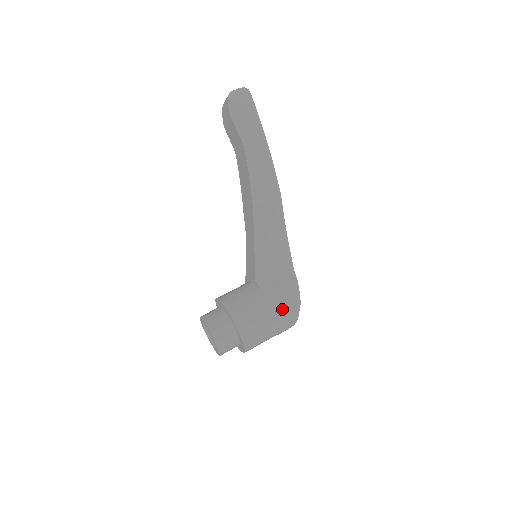
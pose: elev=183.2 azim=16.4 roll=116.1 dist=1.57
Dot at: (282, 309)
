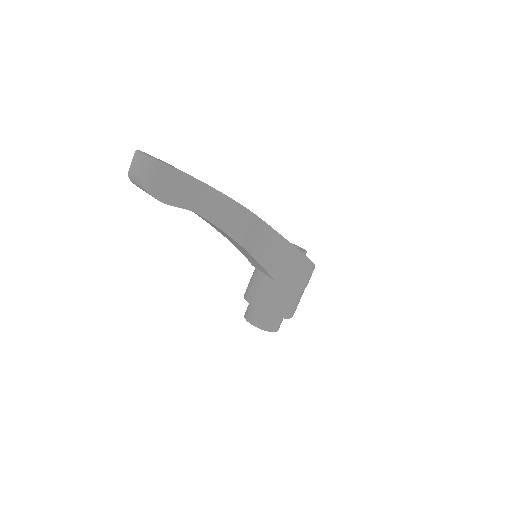
Dot at: (306, 280)
